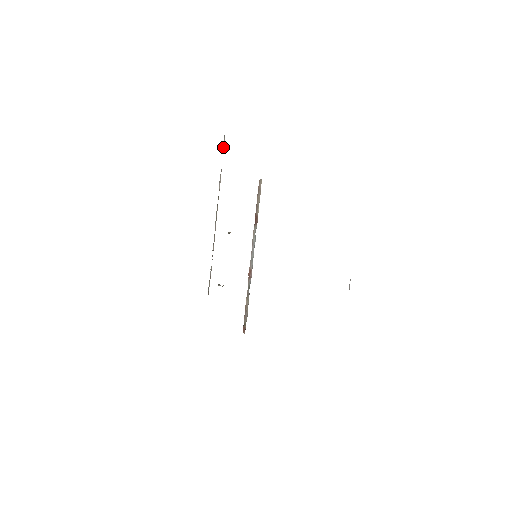
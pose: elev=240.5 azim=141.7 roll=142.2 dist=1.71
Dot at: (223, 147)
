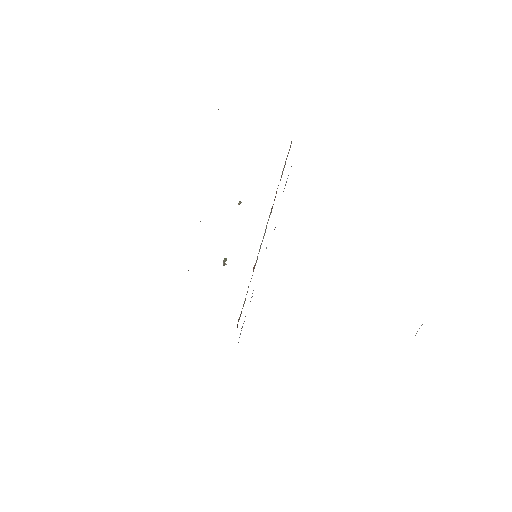
Dot at: occluded
